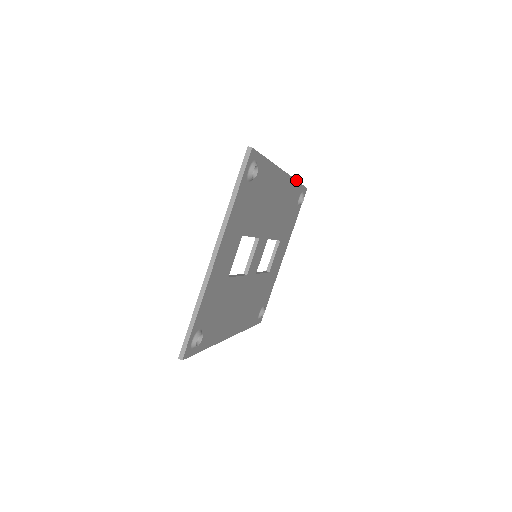
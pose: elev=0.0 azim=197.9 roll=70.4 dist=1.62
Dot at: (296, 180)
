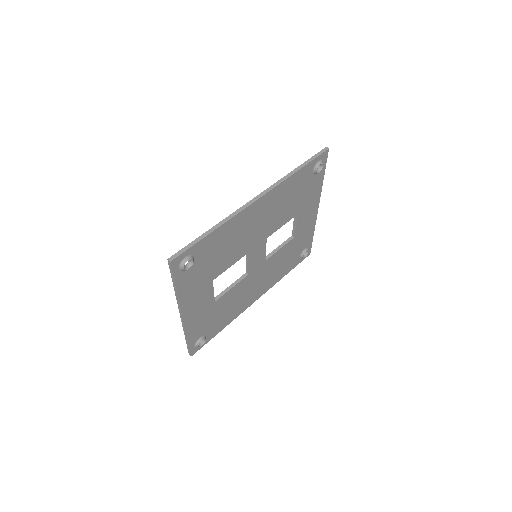
Dot at: (291, 175)
